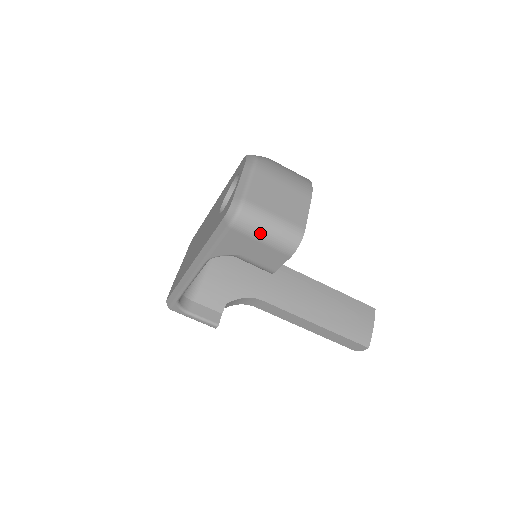
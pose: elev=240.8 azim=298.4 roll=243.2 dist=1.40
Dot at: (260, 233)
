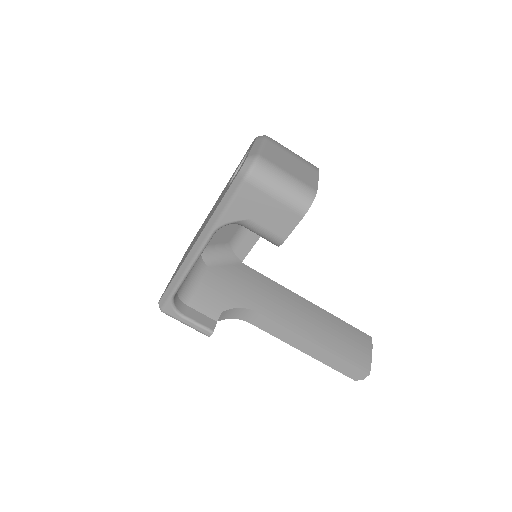
Dot at: (274, 188)
